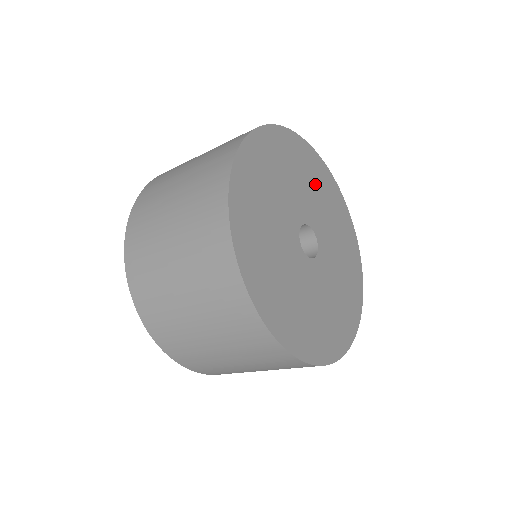
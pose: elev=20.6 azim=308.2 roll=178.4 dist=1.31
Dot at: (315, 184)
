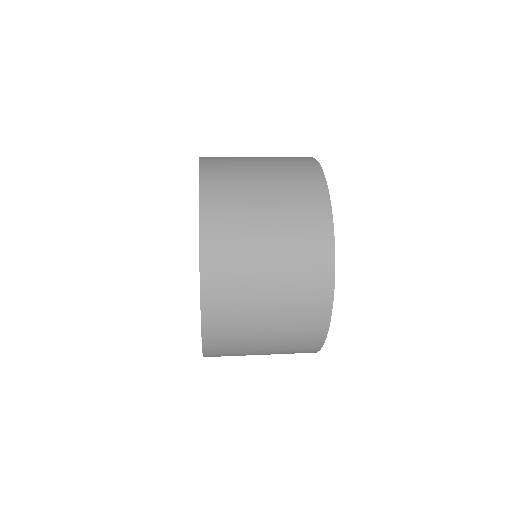
Dot at: occluded
